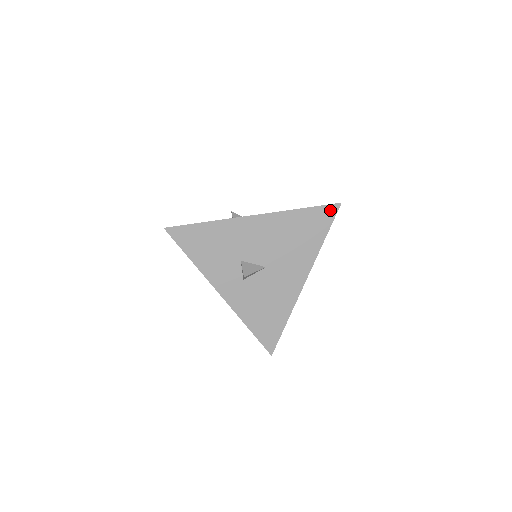
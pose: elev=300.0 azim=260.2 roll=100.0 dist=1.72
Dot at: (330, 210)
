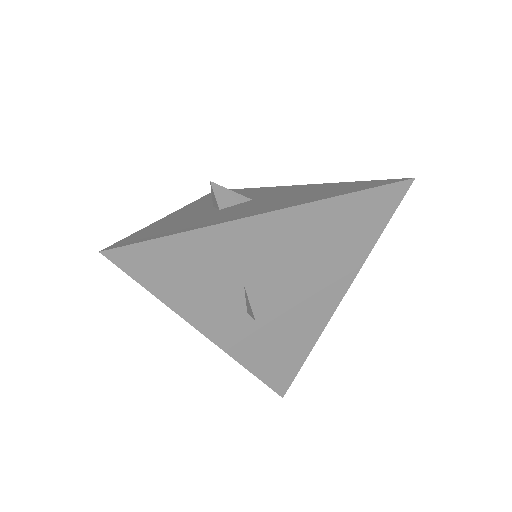
Dot at: (395, 191)
